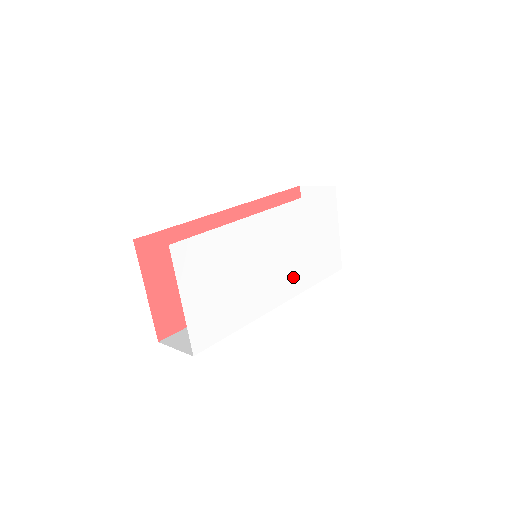
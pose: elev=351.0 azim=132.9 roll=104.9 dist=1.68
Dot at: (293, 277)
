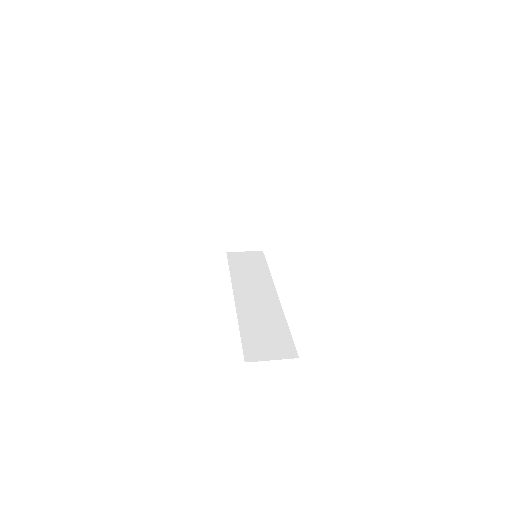
Dot at: occluded
